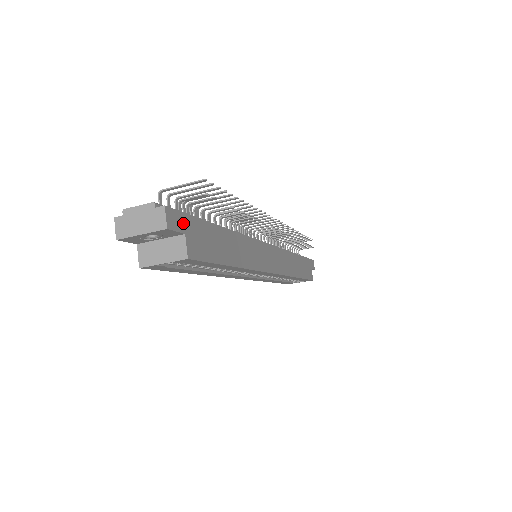
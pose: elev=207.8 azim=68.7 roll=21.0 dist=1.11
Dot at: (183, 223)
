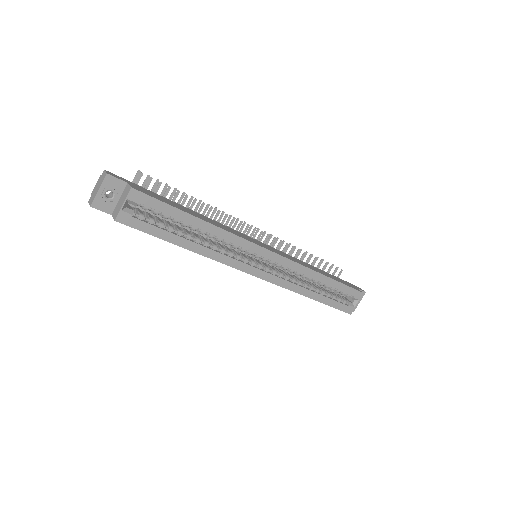
Dot at: (125, 181)
